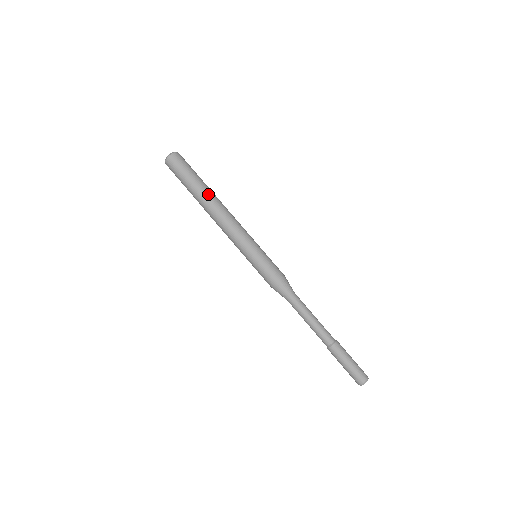
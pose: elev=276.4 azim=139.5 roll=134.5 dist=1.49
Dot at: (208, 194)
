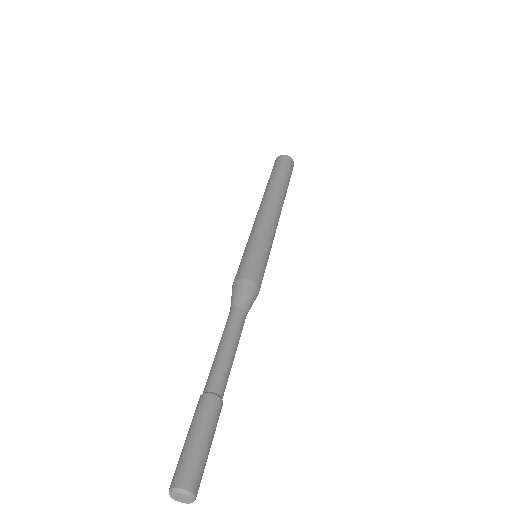
Dot at: (283, 191)
